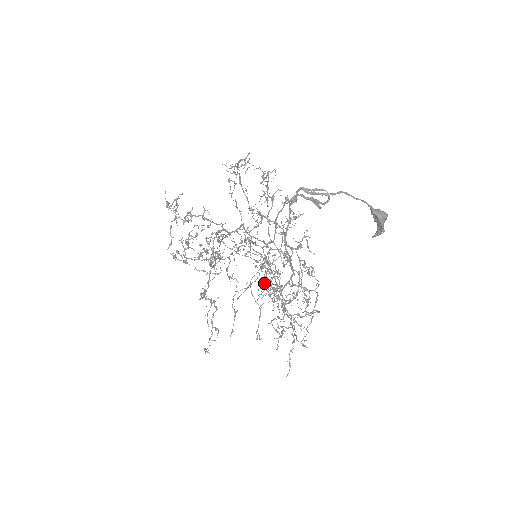
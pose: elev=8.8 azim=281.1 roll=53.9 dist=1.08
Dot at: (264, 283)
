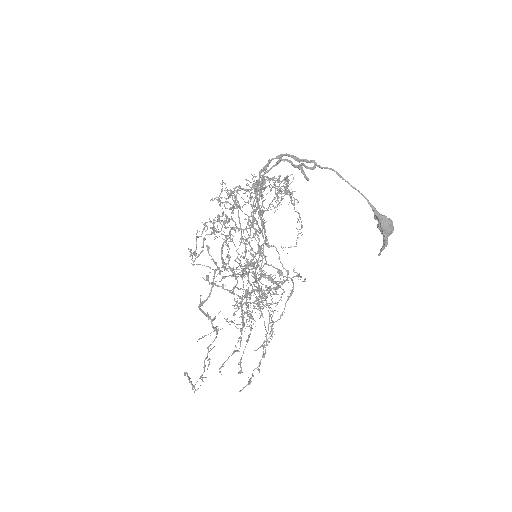
Dot at: occluded
